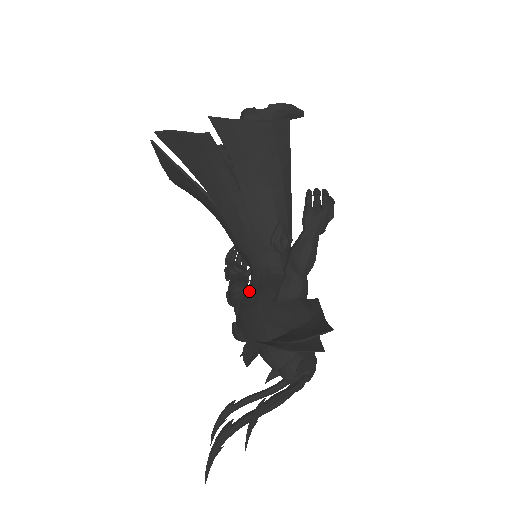
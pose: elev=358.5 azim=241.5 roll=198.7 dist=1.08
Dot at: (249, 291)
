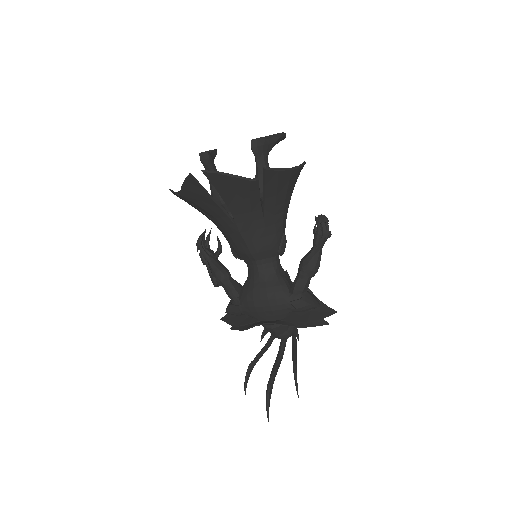
Dot at: (260, 286)
